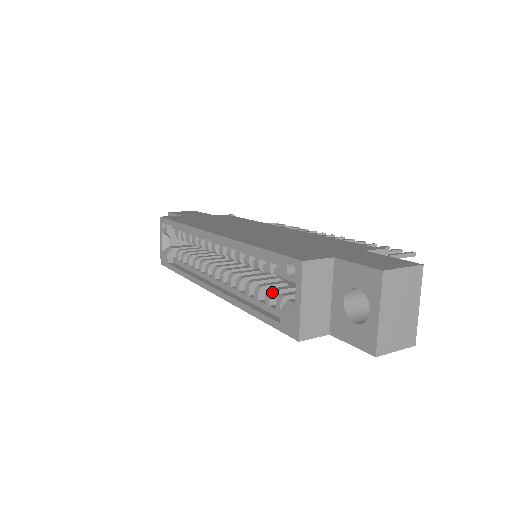
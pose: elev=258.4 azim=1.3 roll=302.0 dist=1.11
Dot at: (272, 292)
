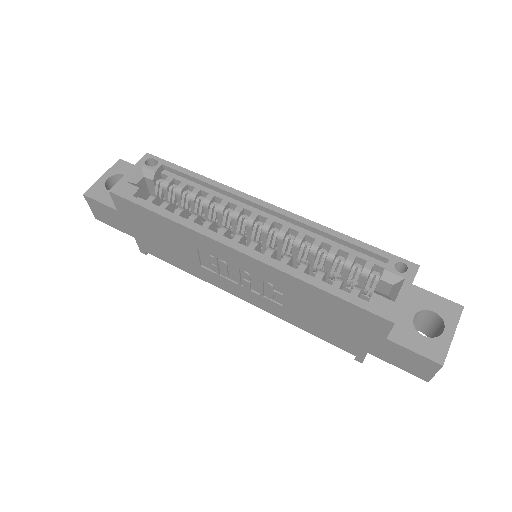
Dot at: occluded
